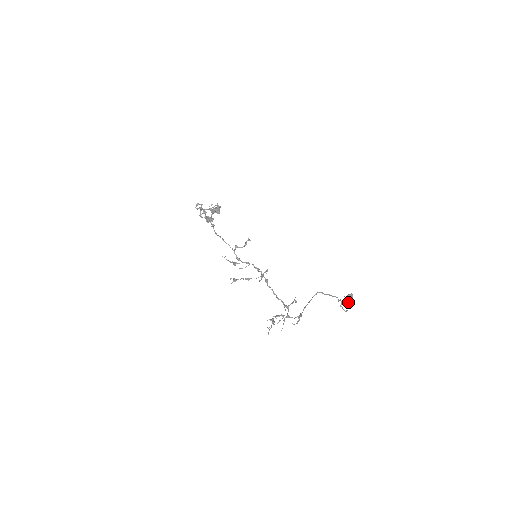
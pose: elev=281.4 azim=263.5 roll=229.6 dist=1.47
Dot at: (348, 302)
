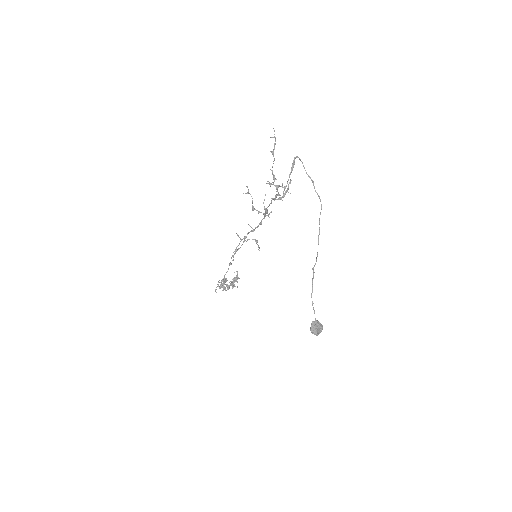
Dot at: (315, 326)
